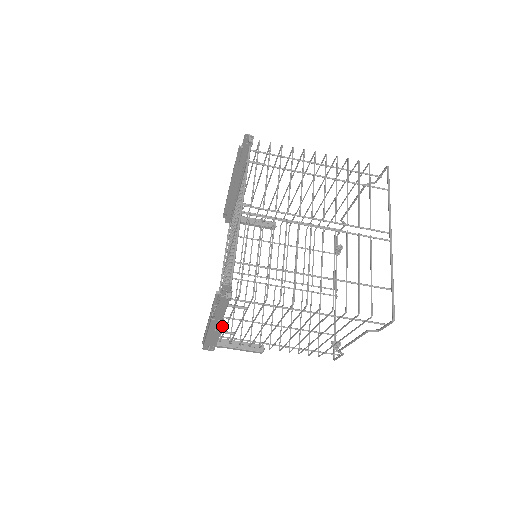
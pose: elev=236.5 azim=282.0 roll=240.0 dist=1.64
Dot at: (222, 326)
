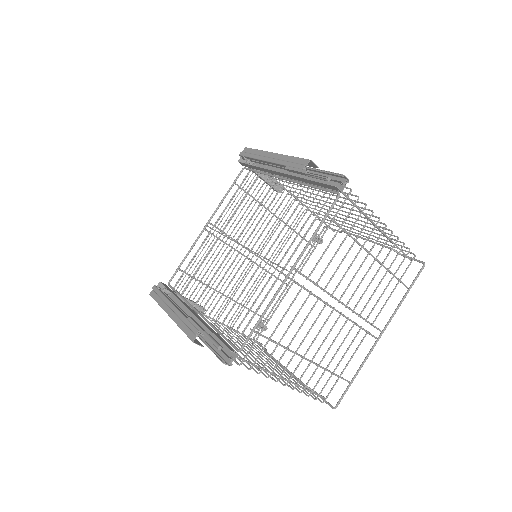
Dot at: (195, 339)
